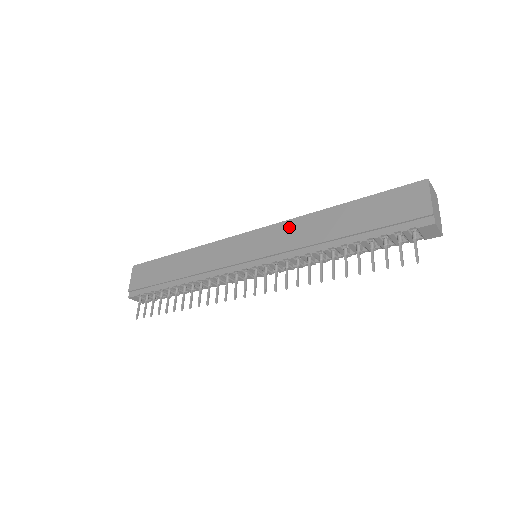
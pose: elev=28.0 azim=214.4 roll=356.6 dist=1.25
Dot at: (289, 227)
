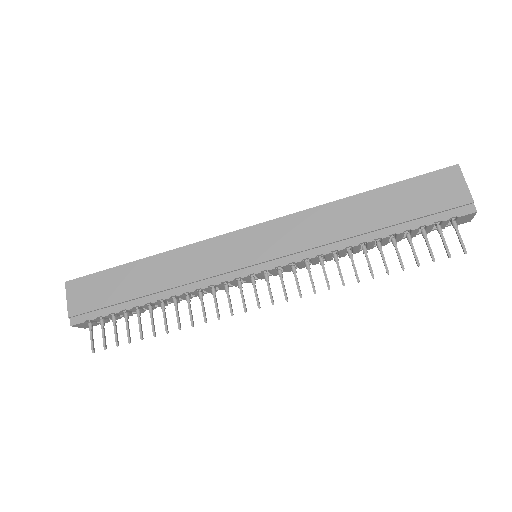
Dot at: (302, 221)
